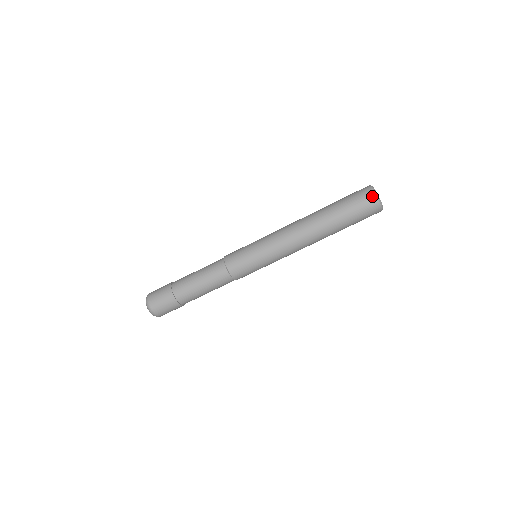
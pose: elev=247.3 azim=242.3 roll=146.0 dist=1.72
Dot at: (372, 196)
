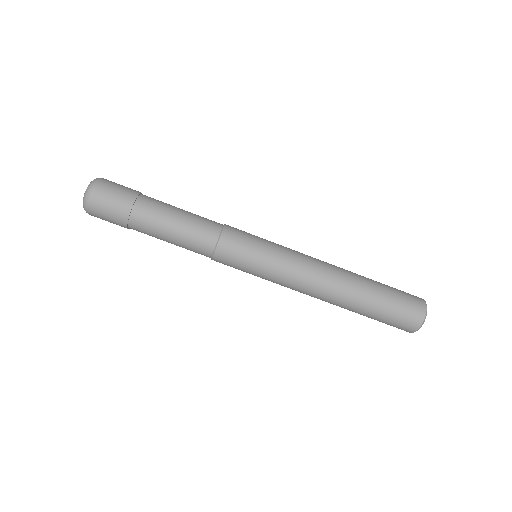
Dot at: (420, 298)
